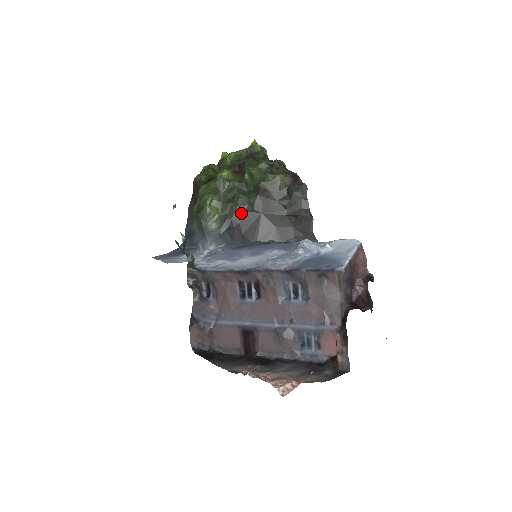
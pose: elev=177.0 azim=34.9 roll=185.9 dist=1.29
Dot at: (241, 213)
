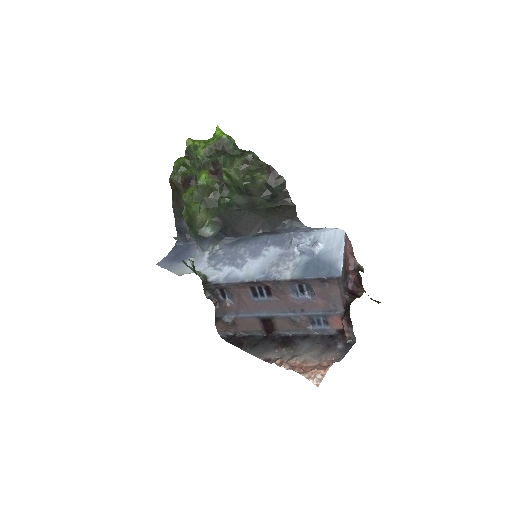
Dot at: (229, 214)
